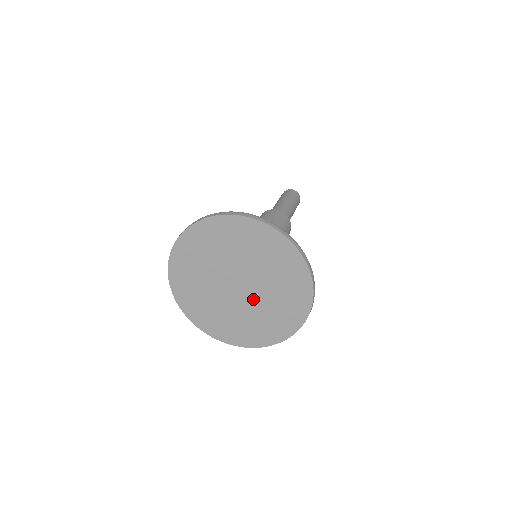
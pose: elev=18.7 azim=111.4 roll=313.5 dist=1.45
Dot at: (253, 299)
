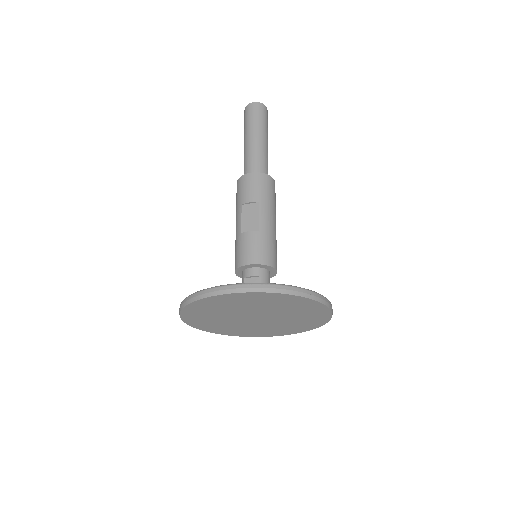
Dot at: (272, 321)
